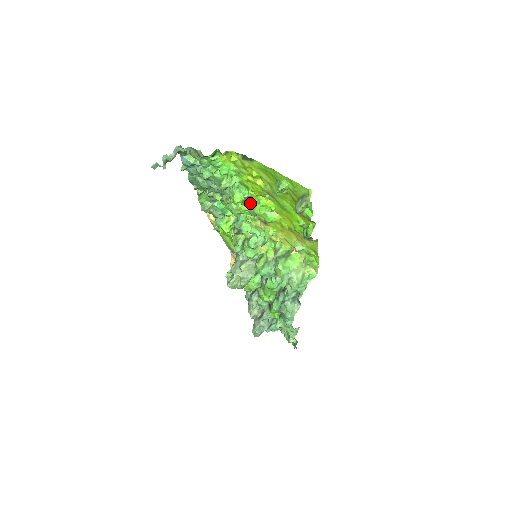
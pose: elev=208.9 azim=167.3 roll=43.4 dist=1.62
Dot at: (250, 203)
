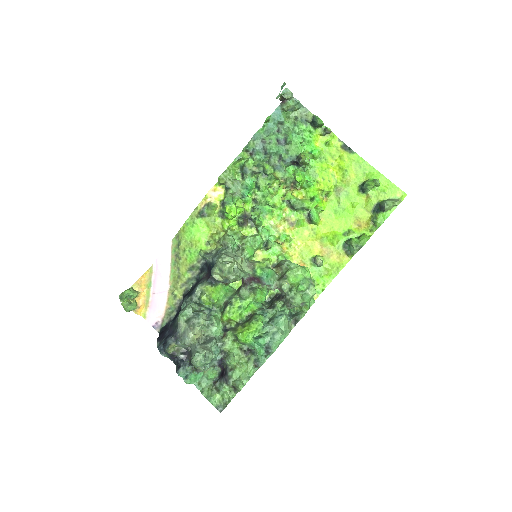
Dot at: (295, 195)
